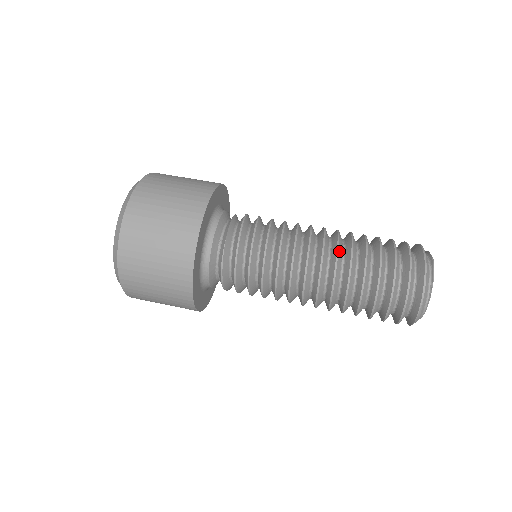
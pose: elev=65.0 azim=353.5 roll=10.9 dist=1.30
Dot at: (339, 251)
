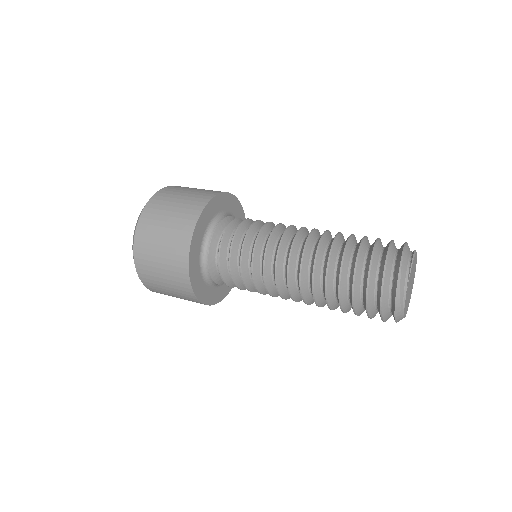
Dot at: (325, 236)
